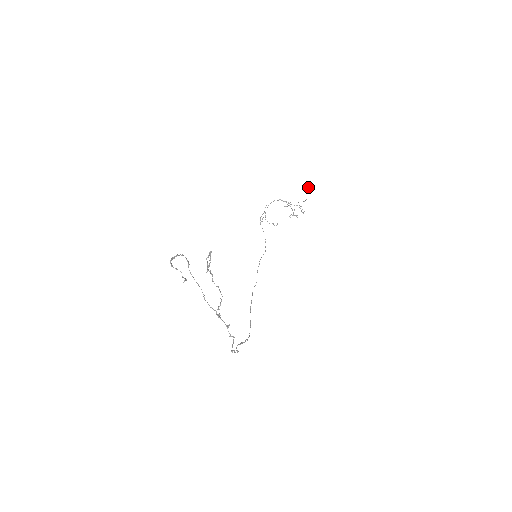
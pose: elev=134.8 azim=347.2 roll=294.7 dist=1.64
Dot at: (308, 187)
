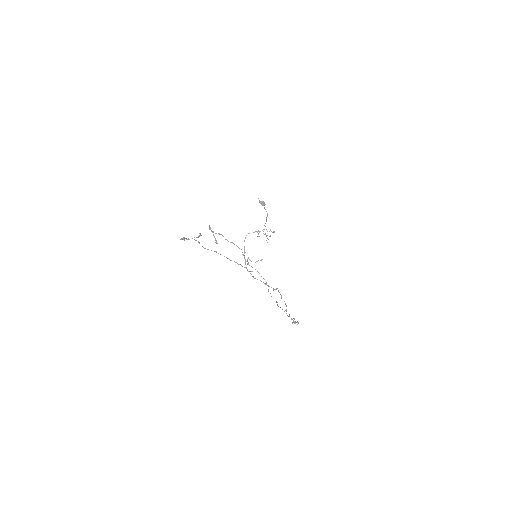
Dot at: (261, 201)
